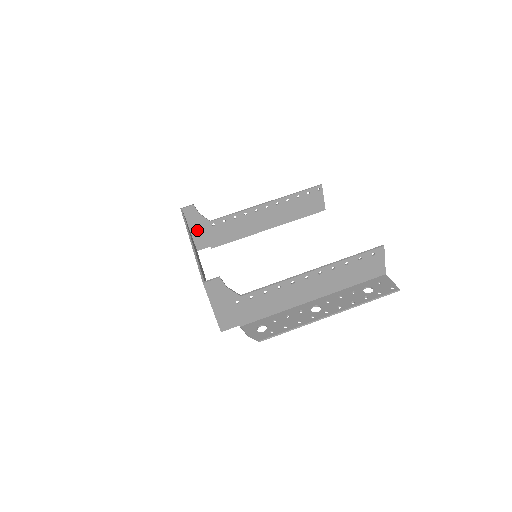
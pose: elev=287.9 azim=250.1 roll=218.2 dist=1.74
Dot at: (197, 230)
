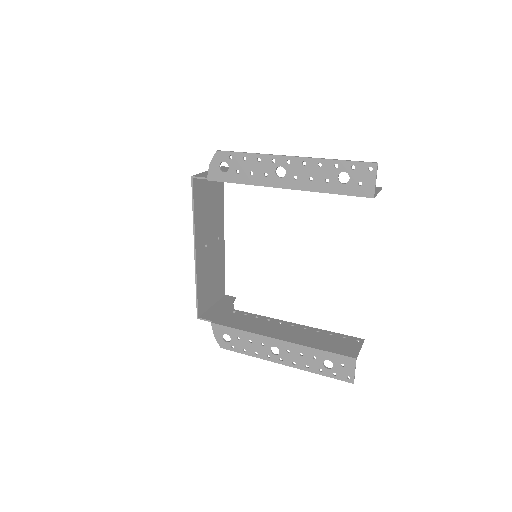
Dot at: (218, 309)
